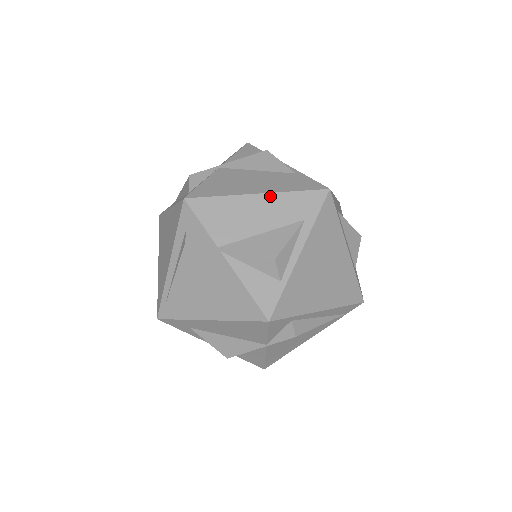
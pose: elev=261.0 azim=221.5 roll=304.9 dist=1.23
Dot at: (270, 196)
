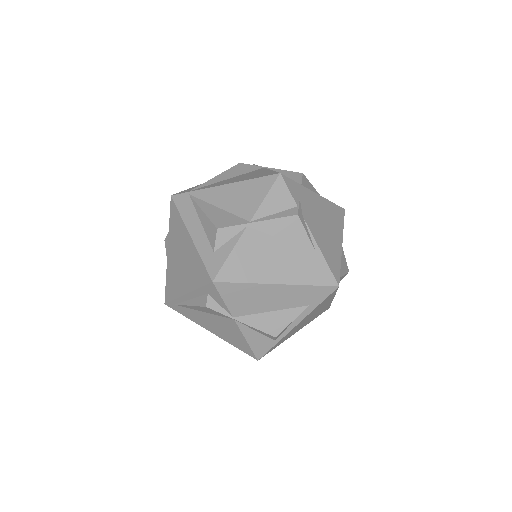
Dot at: (288, 287)
